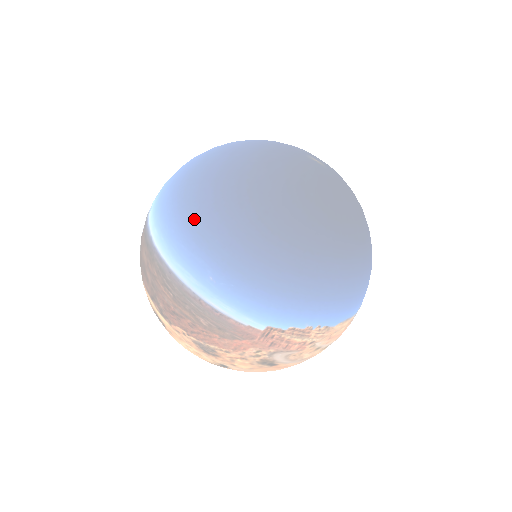
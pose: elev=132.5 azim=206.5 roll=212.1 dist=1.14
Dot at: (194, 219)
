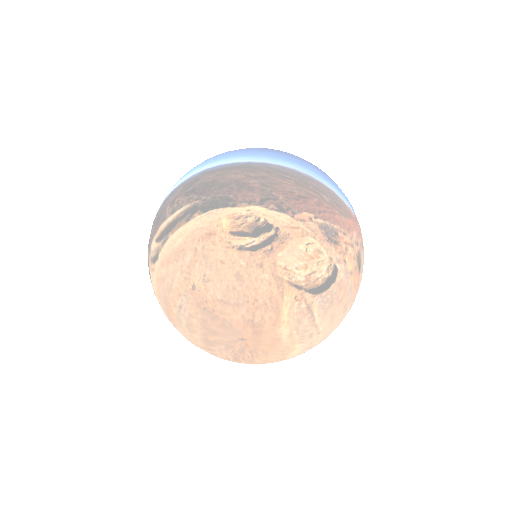
Dot at: (273, 150)
